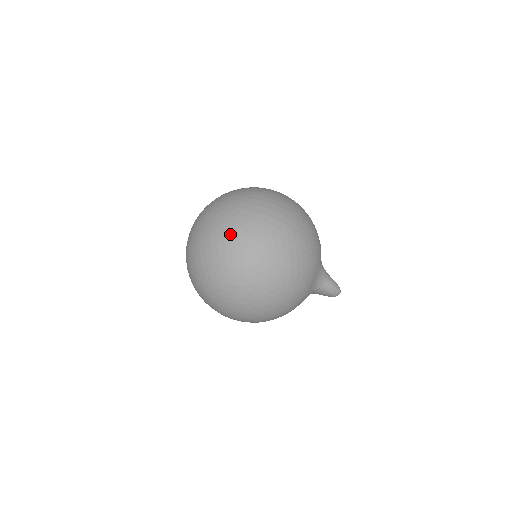
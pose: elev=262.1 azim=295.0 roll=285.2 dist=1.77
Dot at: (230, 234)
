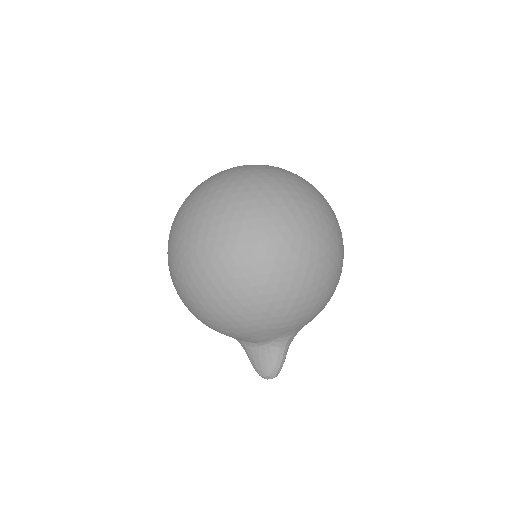
Dot at: (318, 196)
